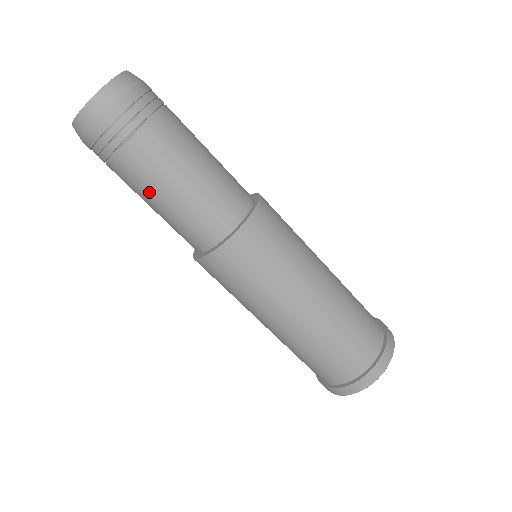
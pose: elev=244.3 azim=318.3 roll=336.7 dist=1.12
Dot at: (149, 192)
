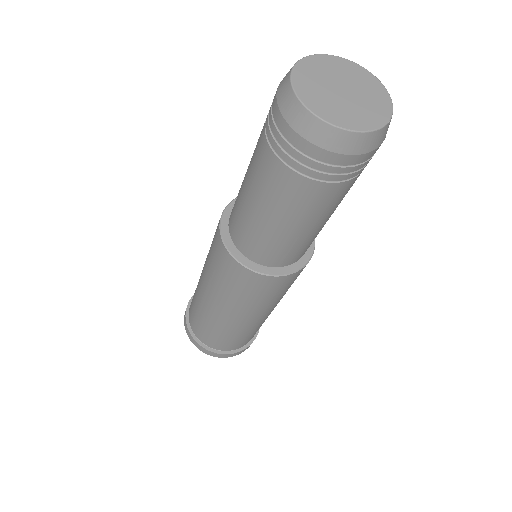
Dot at: (254, 187)
